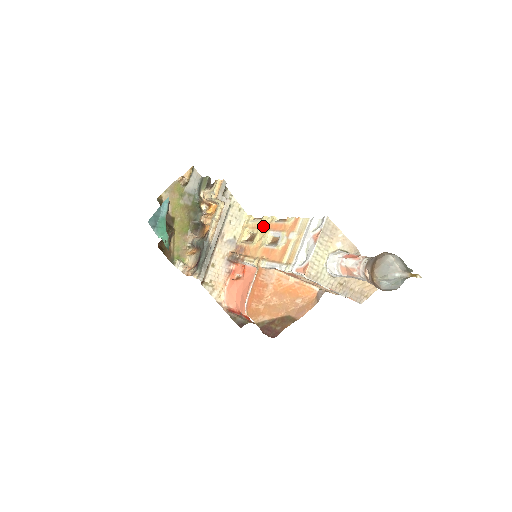
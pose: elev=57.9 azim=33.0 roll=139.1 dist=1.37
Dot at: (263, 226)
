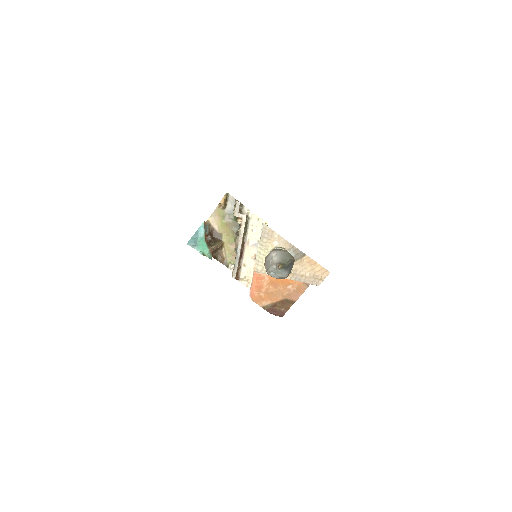
Dot at: occluded
